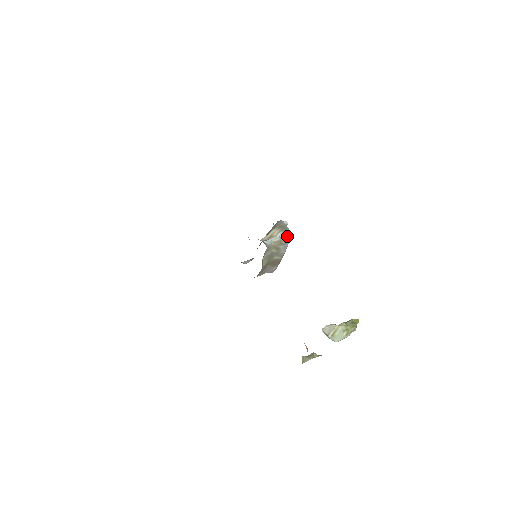
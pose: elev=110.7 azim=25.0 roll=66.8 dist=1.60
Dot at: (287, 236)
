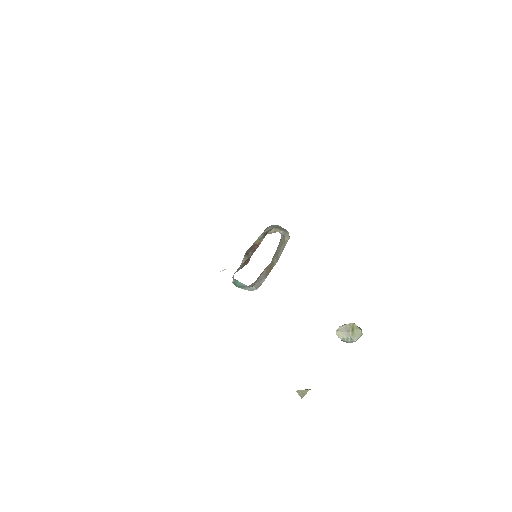
Dot at: (287, 235)
